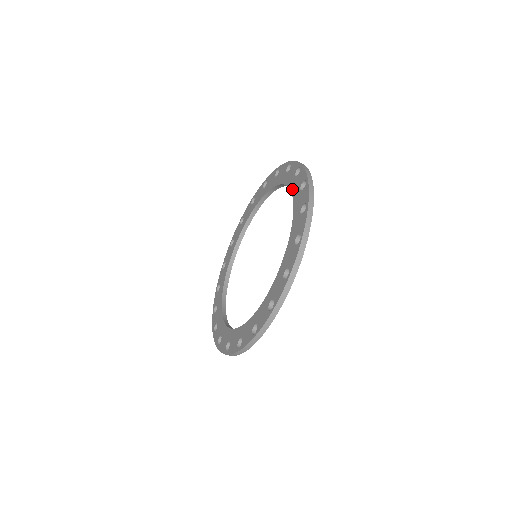
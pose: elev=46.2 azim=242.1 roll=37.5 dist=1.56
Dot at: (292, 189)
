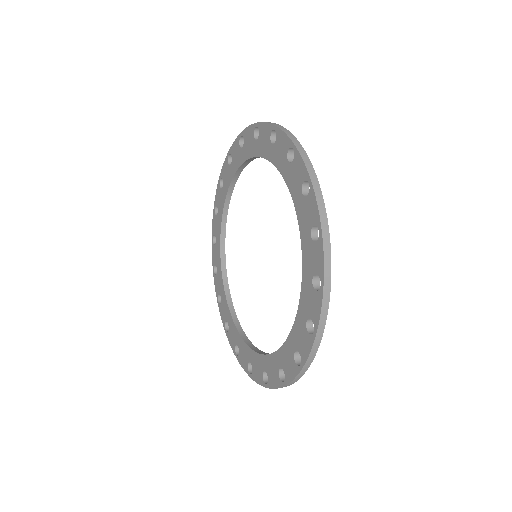
Dot at: (298, 215)
